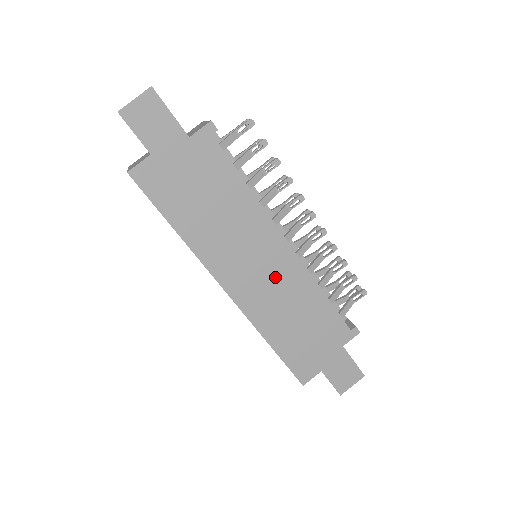
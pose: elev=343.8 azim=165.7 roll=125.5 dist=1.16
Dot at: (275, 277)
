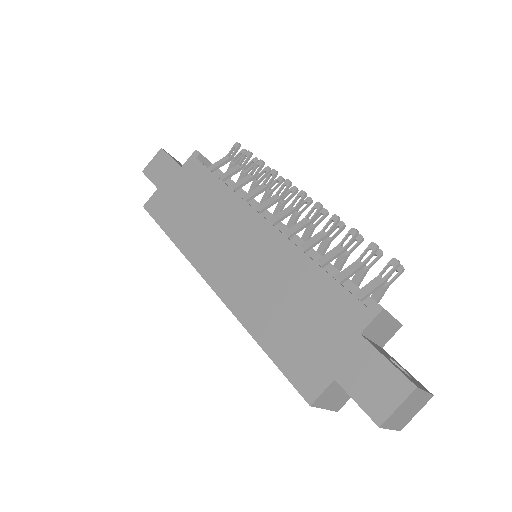
Dot at: (255, 257)
